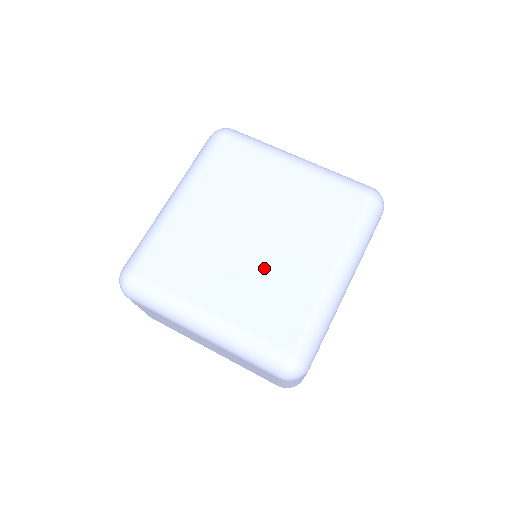
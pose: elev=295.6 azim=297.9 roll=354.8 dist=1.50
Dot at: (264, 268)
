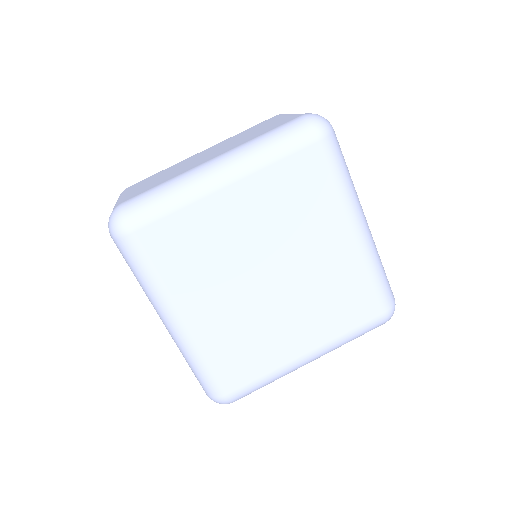
Dot at: (307, 288)
